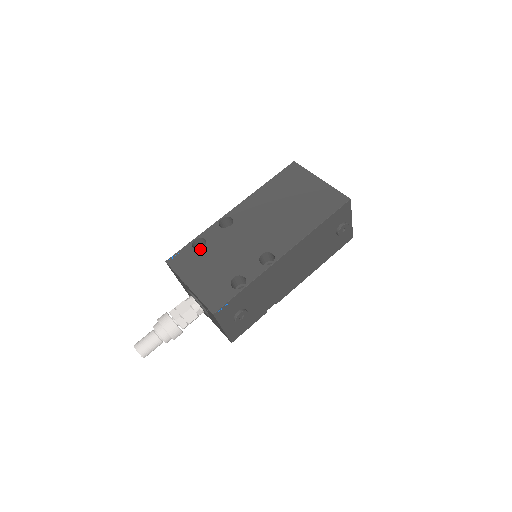
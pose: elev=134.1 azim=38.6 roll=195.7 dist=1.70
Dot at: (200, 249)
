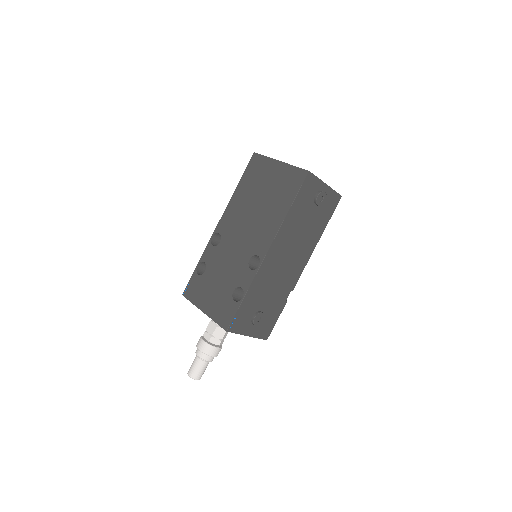
Dot at: (203, 273)
